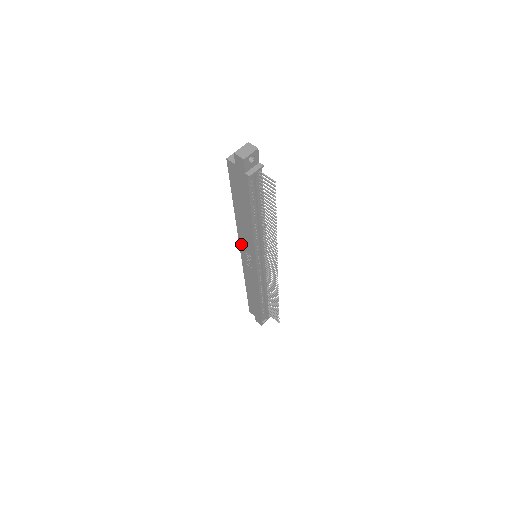
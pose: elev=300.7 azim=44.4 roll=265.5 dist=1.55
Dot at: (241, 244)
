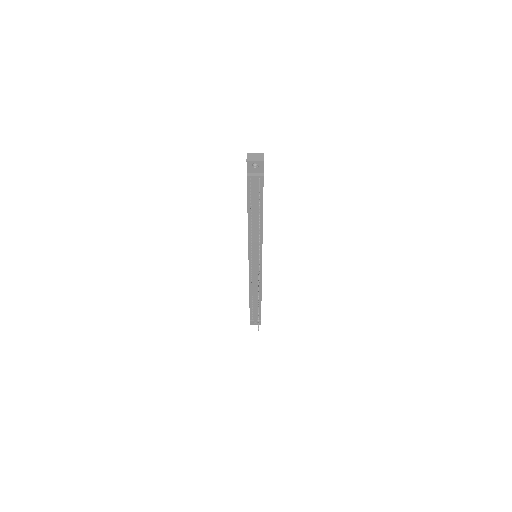
Dot at: occluded
